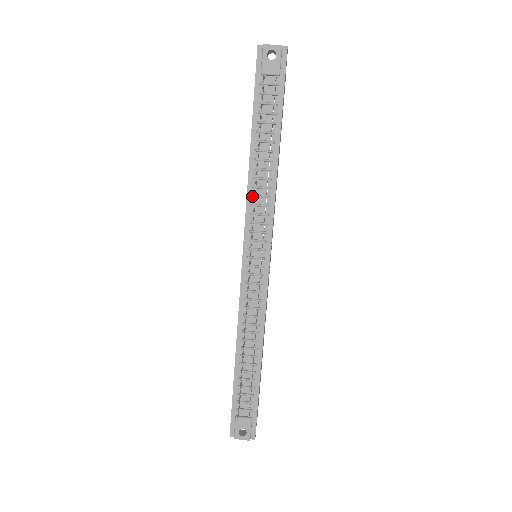
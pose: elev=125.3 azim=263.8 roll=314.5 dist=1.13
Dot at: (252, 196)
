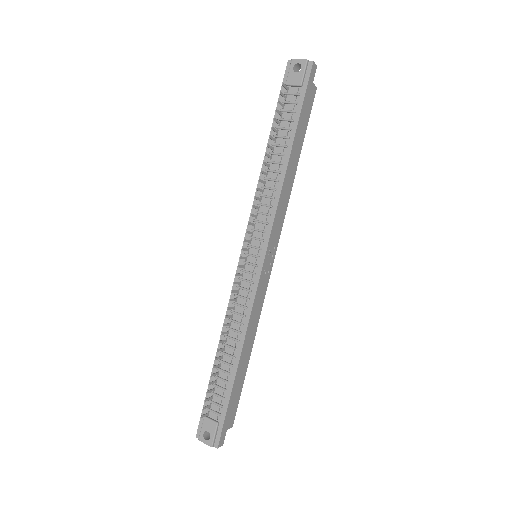
Dot at: (259, 195)
